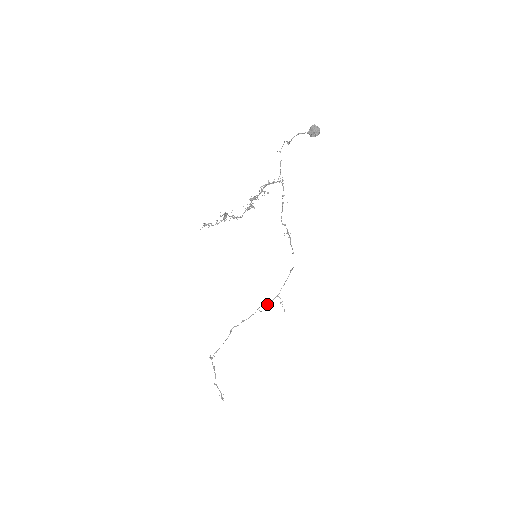
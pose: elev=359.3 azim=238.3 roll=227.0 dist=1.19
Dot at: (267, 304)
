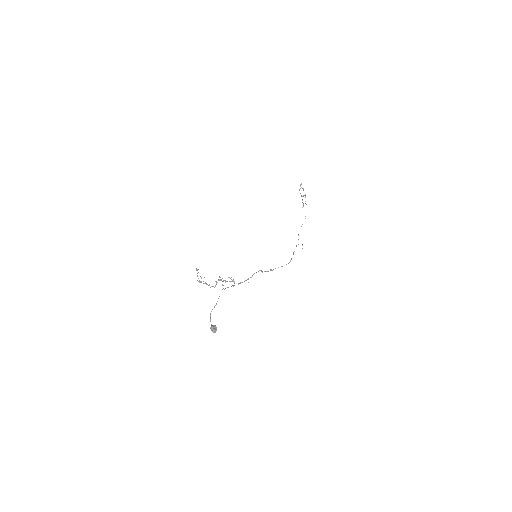
Dot at: (298, 235)
